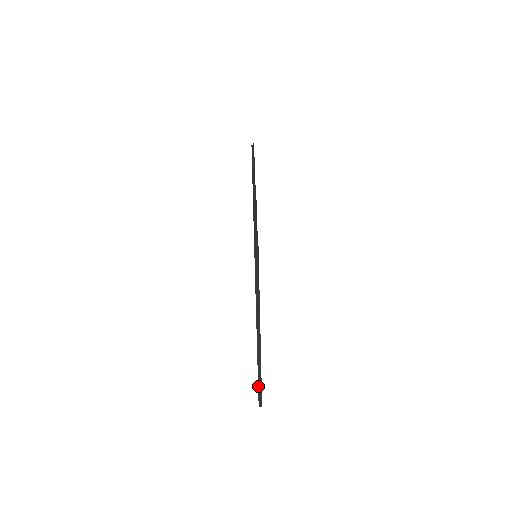
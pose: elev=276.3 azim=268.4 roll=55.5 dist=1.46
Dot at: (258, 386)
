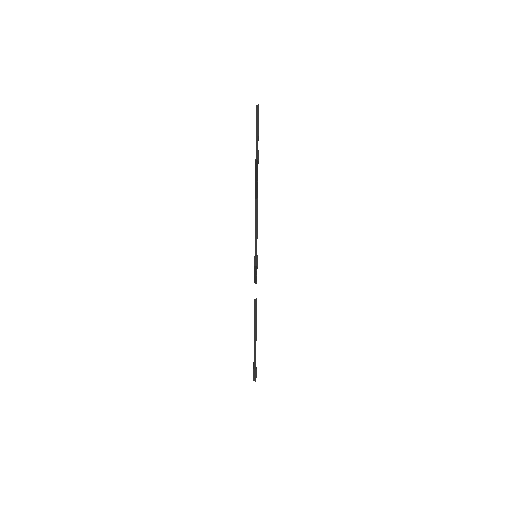
Dot at: occluded
